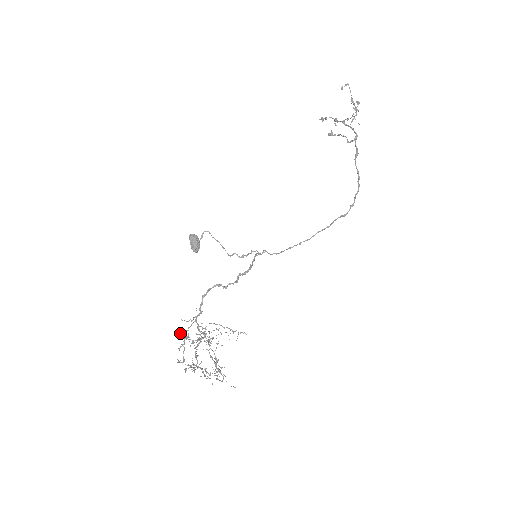
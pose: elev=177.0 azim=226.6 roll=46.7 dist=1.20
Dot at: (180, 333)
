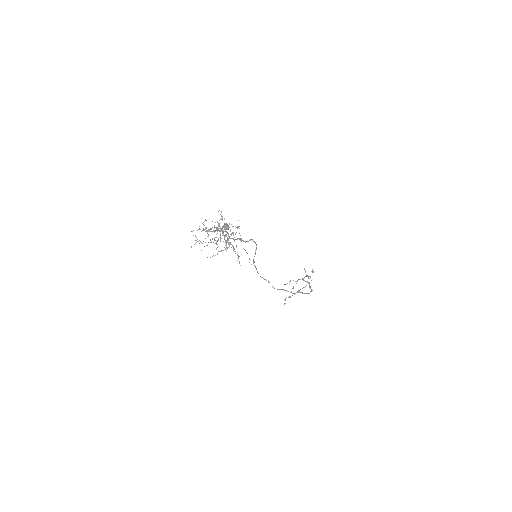
Dot at: (218, 211)
